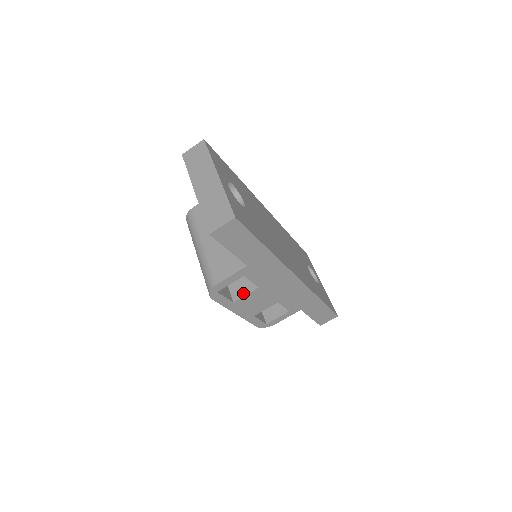
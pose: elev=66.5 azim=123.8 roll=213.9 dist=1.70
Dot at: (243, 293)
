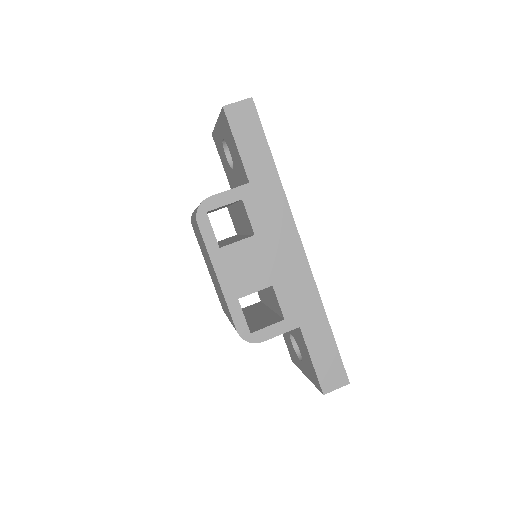
Dot at: (234, 242)
